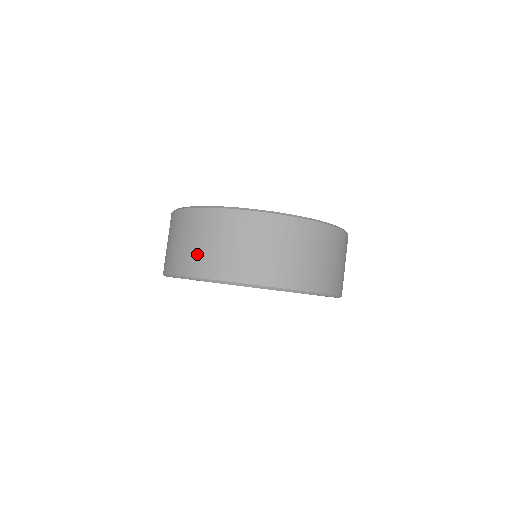
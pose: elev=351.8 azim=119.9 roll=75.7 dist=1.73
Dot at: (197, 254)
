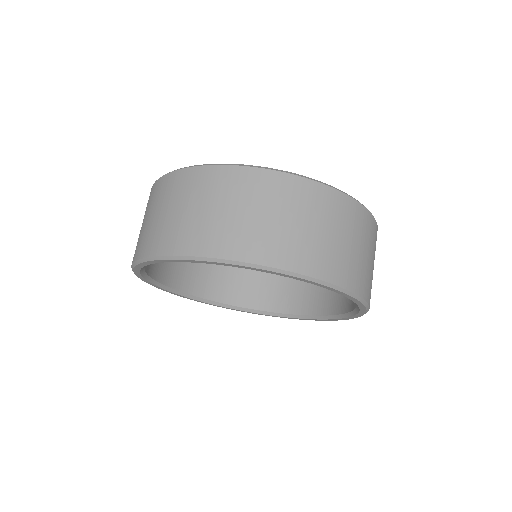
Dot at: (197, 224)
